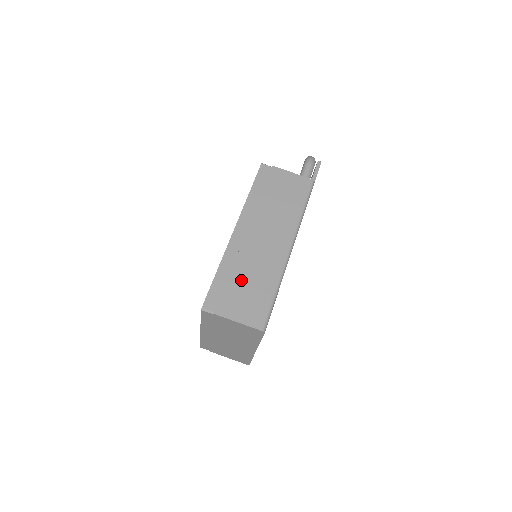
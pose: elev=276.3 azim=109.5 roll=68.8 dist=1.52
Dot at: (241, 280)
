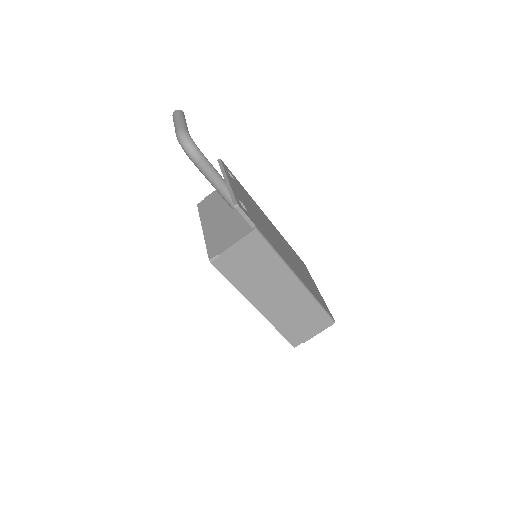
Dot at: (295, 321)
